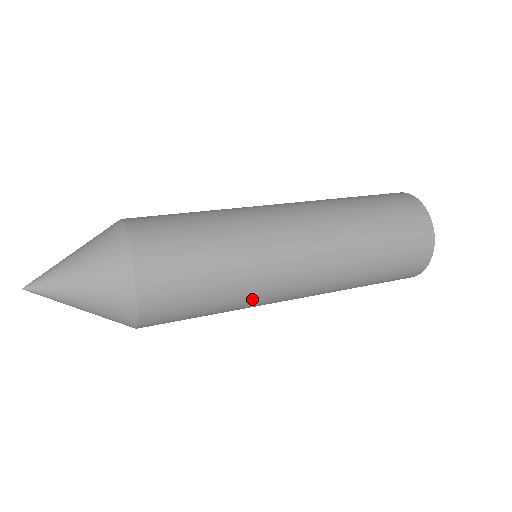
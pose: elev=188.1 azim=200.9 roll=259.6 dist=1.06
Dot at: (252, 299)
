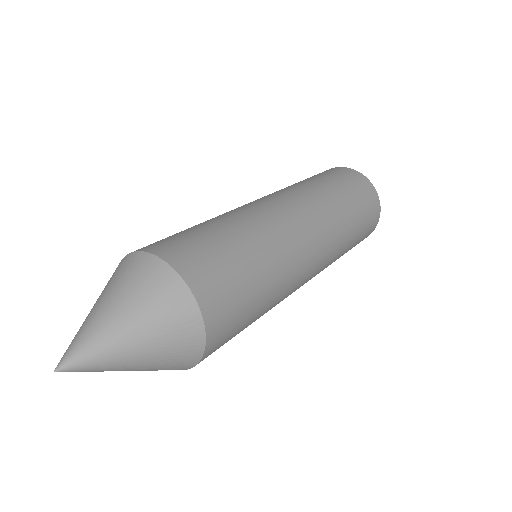
Dot at: occluded
